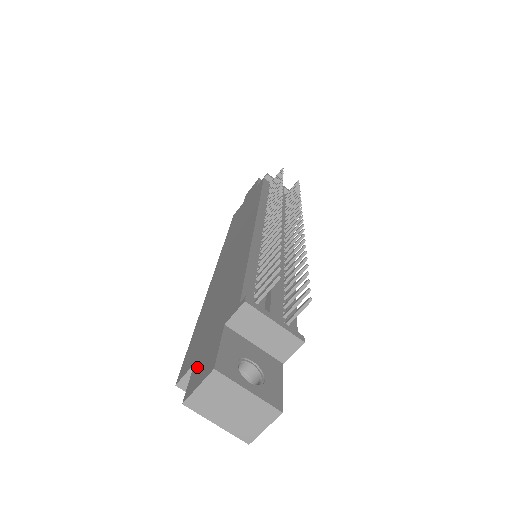
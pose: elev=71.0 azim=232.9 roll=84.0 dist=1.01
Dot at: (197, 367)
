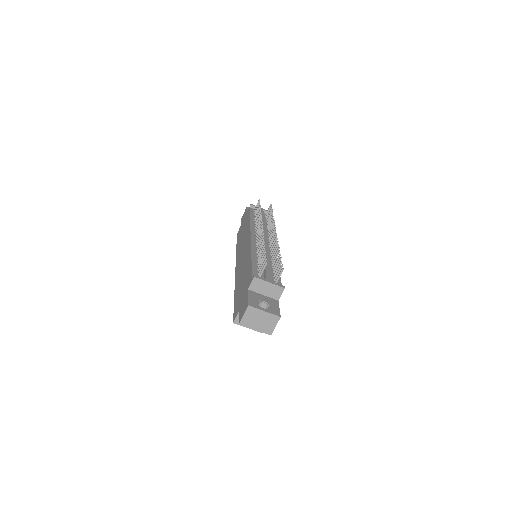
Dot at: (241, 310)
